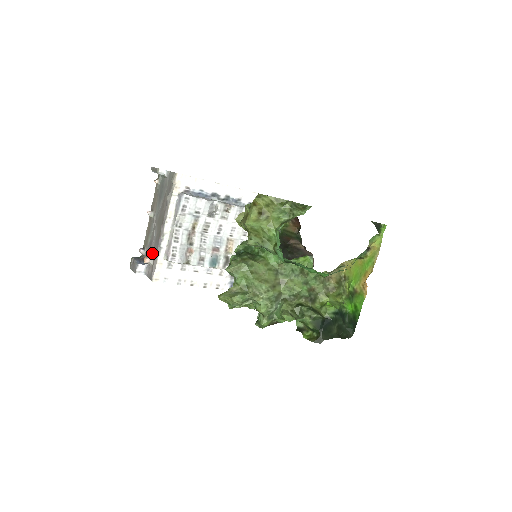
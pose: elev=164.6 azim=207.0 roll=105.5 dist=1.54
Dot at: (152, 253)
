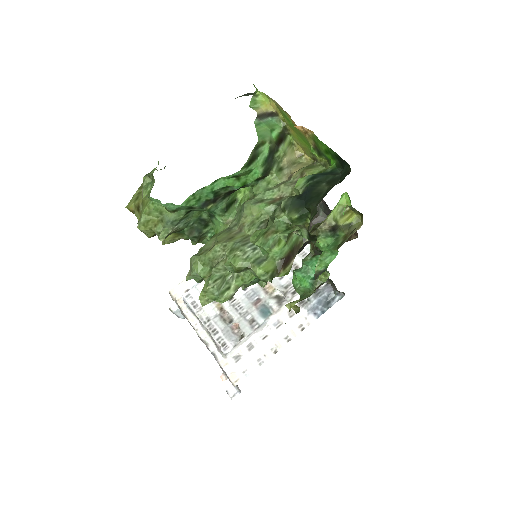
Dot at: occluded
